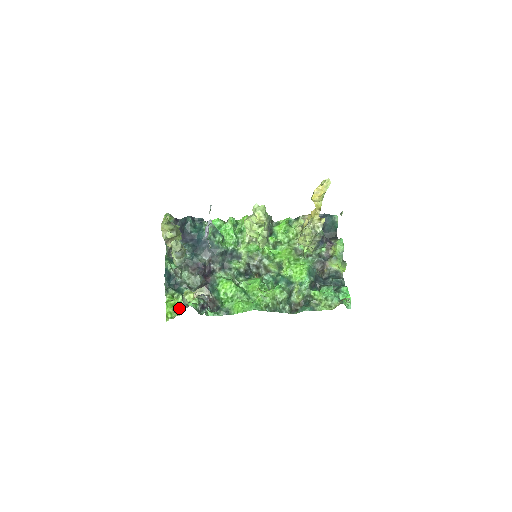
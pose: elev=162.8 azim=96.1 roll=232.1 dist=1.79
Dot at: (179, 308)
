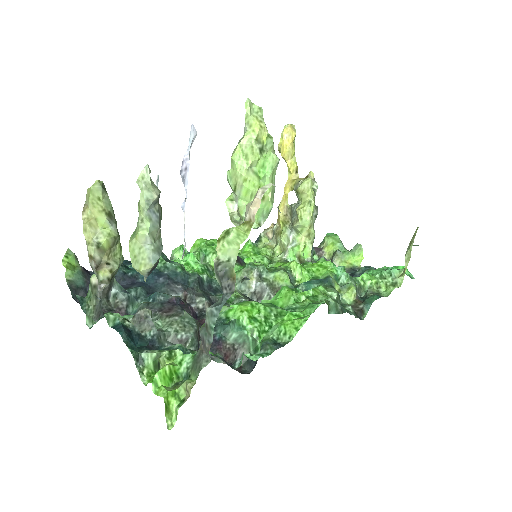
Dot at: (188, 371)
